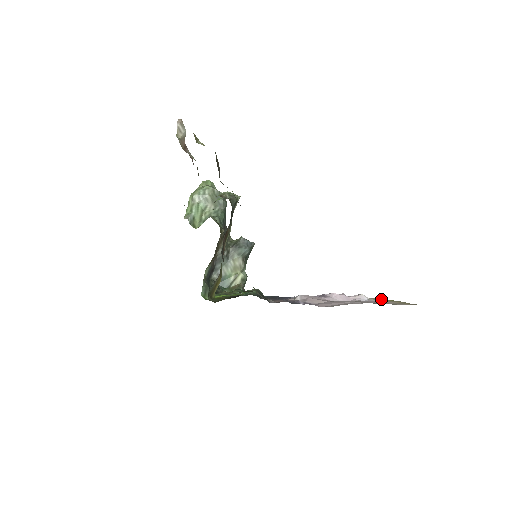
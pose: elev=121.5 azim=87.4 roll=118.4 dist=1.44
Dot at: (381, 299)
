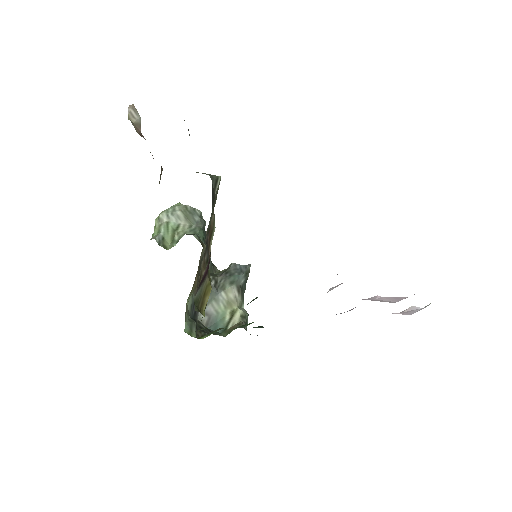
Dot at: occluded
